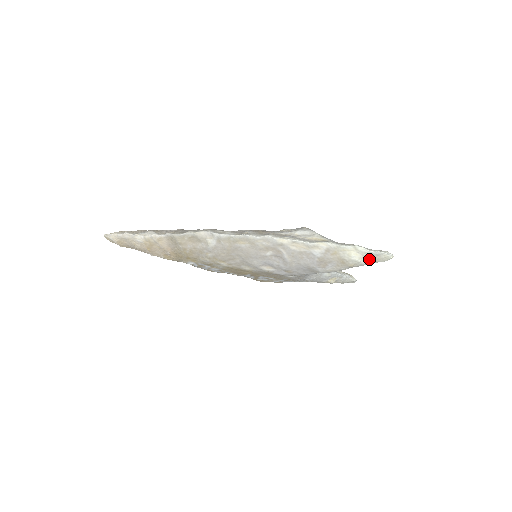
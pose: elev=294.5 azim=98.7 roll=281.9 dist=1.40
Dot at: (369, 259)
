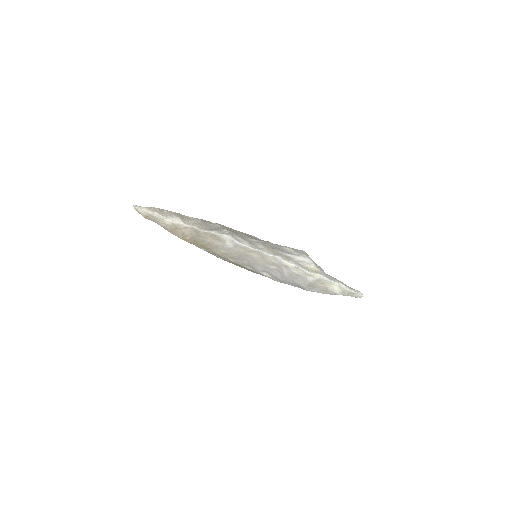
Dot at: (346, 294)
